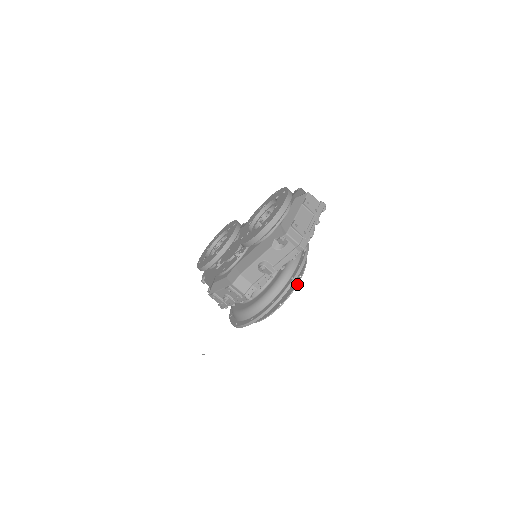
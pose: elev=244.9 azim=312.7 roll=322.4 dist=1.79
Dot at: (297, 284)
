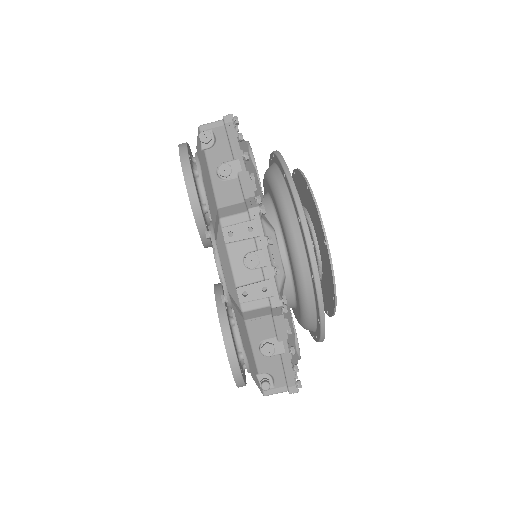
Dot at: (296, 169)
